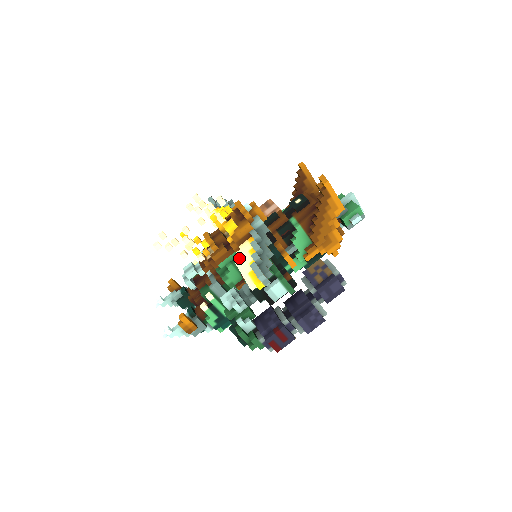
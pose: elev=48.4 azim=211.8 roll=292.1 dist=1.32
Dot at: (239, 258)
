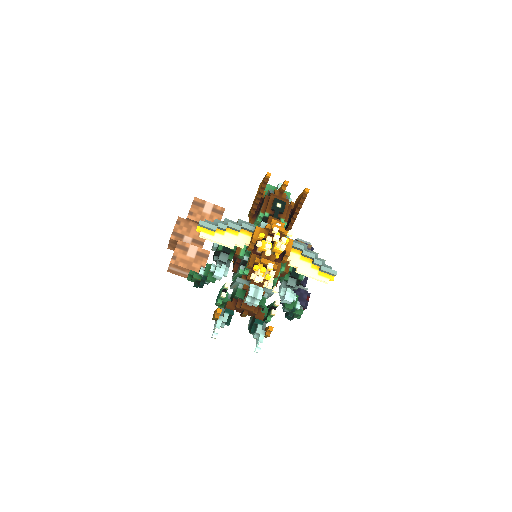
Dot at: (298, 267)
